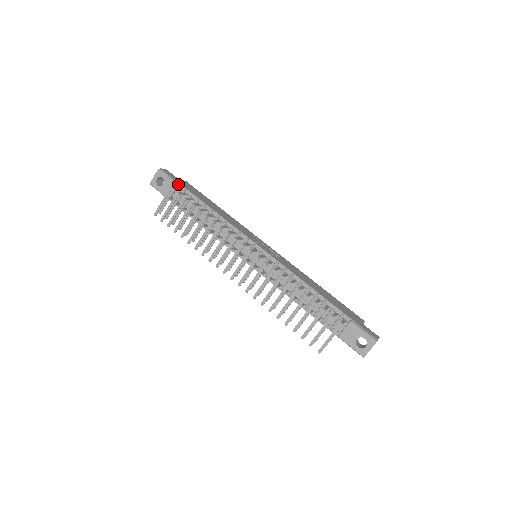
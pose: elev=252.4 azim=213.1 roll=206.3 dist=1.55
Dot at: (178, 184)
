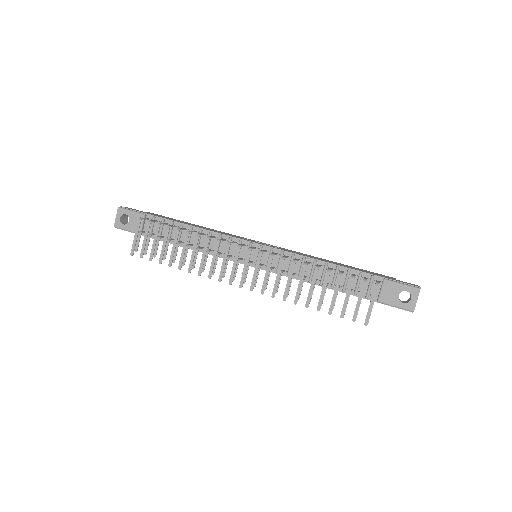
Dot at: (145, 214)
